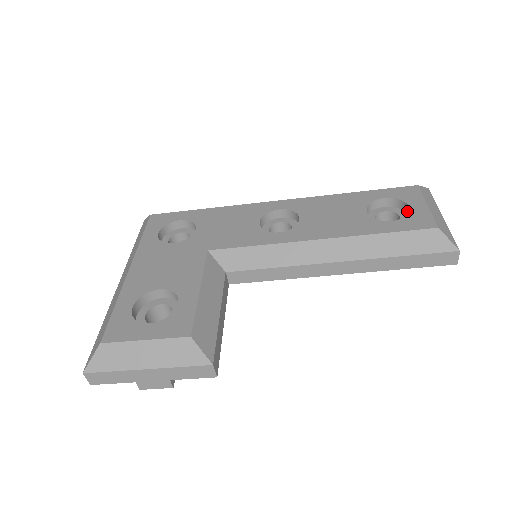
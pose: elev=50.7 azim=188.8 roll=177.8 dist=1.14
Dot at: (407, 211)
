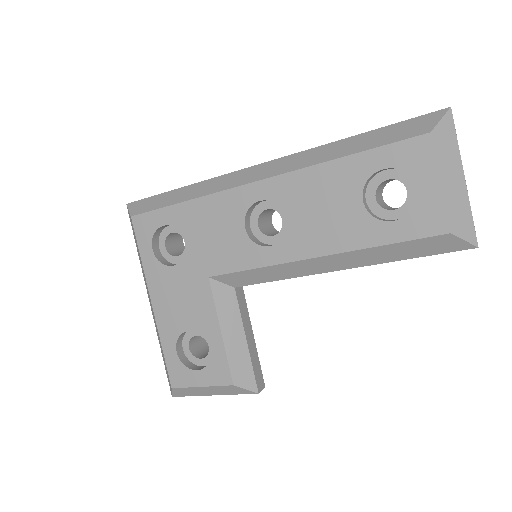
Dot at: (415, 184)
